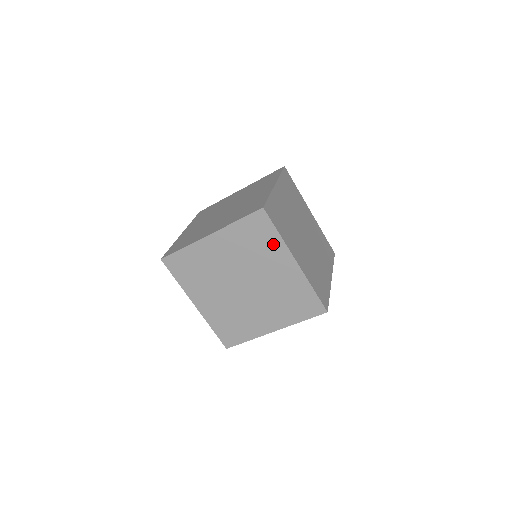
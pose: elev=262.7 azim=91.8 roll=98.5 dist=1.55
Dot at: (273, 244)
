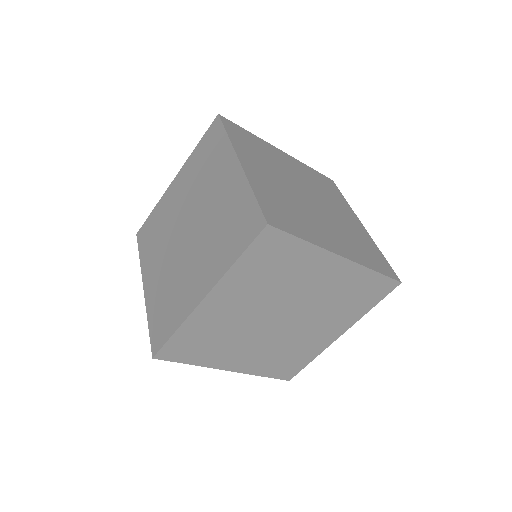
Dot at: (302, 257)
